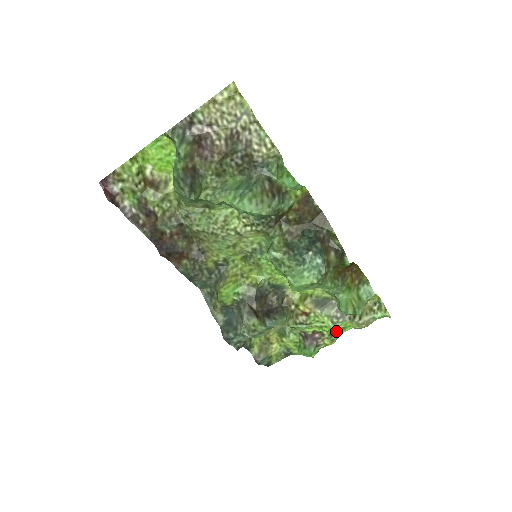
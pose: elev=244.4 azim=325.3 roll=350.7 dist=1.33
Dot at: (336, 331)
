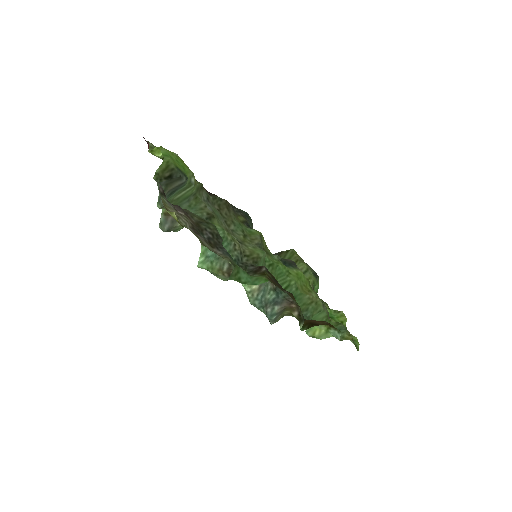
Dot at: occluded
